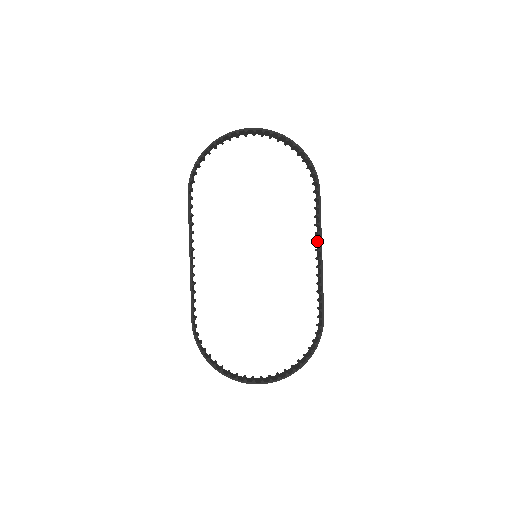
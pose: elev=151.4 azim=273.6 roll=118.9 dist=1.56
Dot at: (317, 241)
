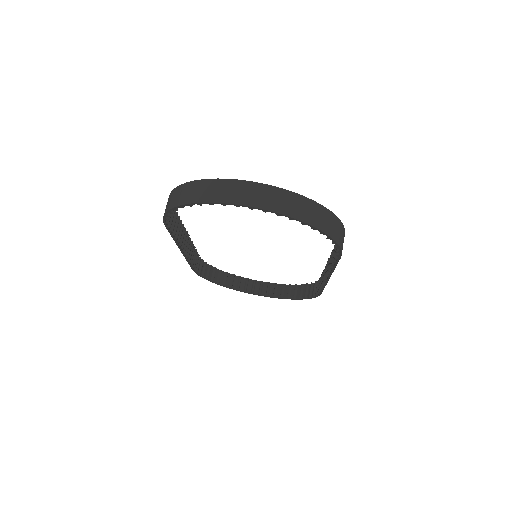
Dot at: (327, 271)
